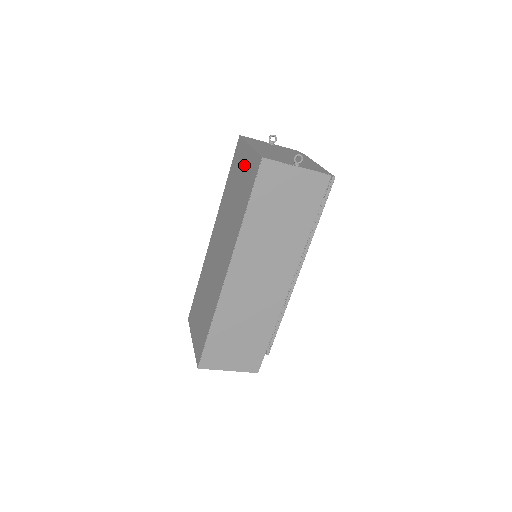
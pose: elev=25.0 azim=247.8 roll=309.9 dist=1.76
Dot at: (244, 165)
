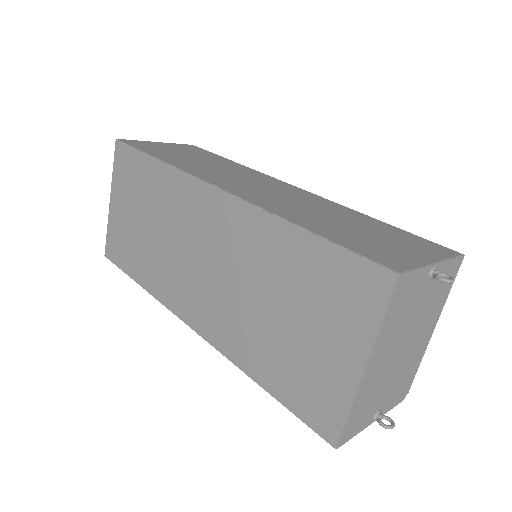
Dot at: (328, 351)
